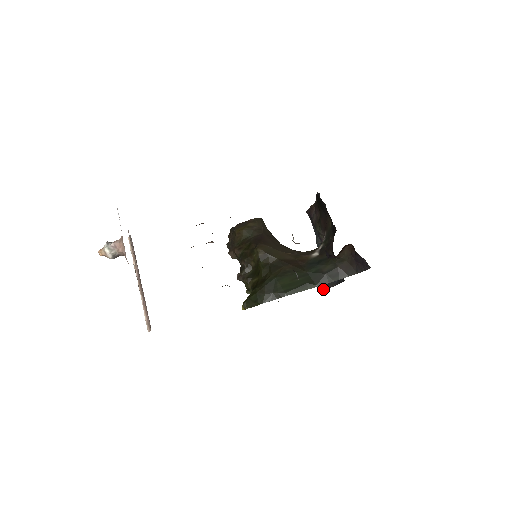
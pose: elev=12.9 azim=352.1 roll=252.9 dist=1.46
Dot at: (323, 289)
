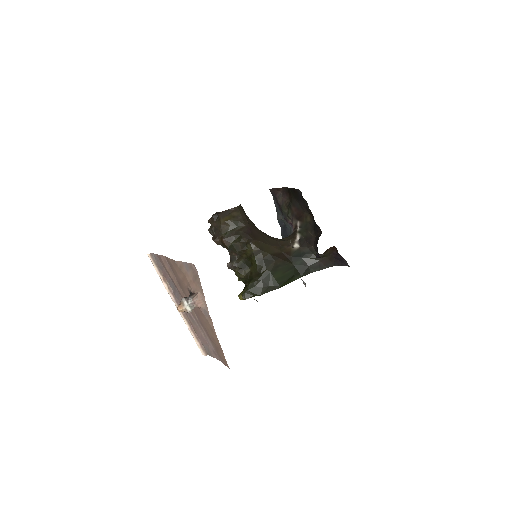
Dot at: occluded
